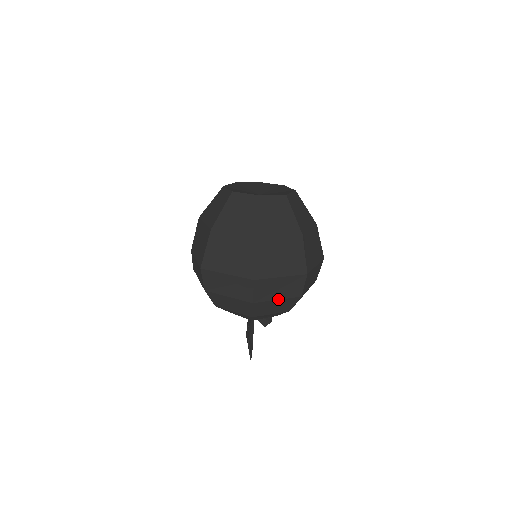
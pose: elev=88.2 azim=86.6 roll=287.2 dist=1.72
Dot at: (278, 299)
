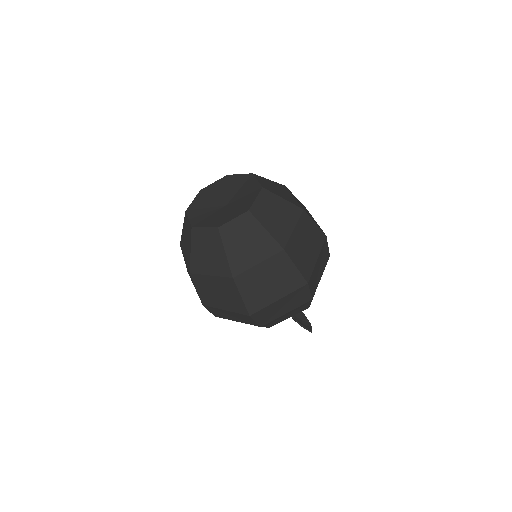
Dot at: (321, 276)
